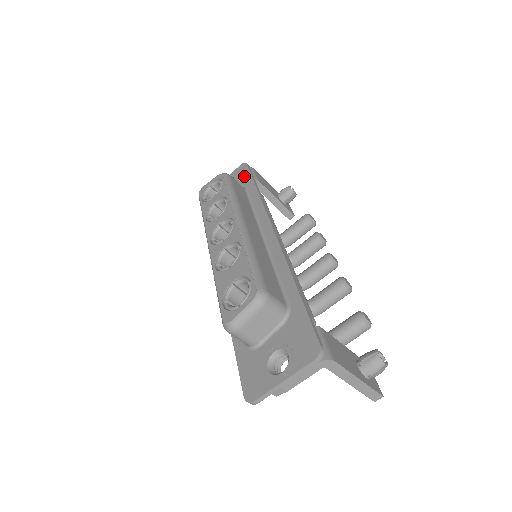
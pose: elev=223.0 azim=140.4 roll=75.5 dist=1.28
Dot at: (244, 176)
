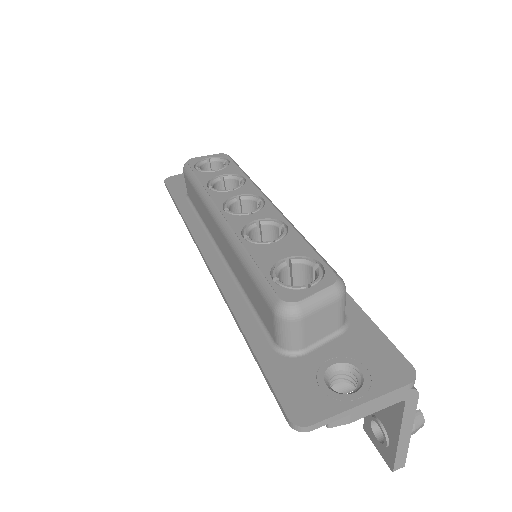
Dot at: occluded
